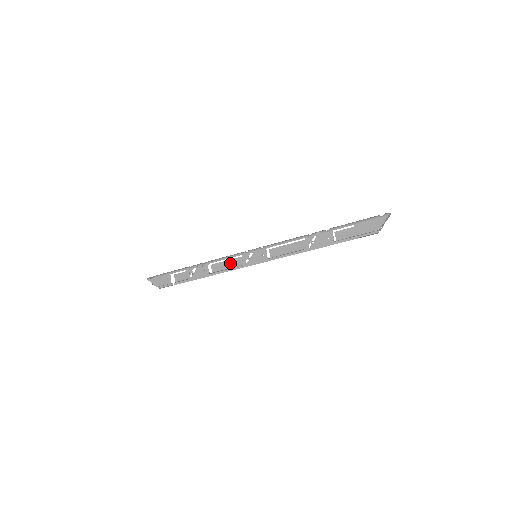
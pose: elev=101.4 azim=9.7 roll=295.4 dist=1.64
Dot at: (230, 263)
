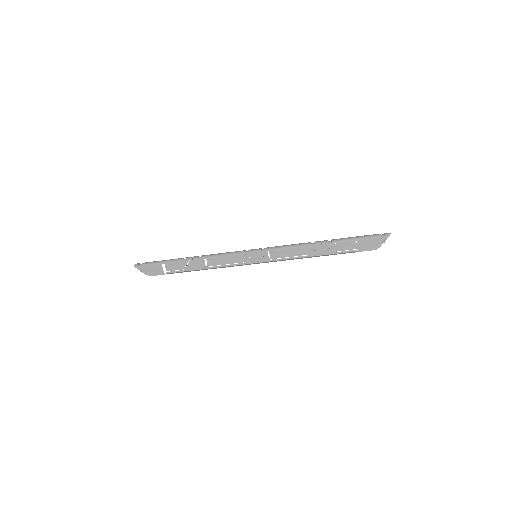
Dot at: (227, 258)
